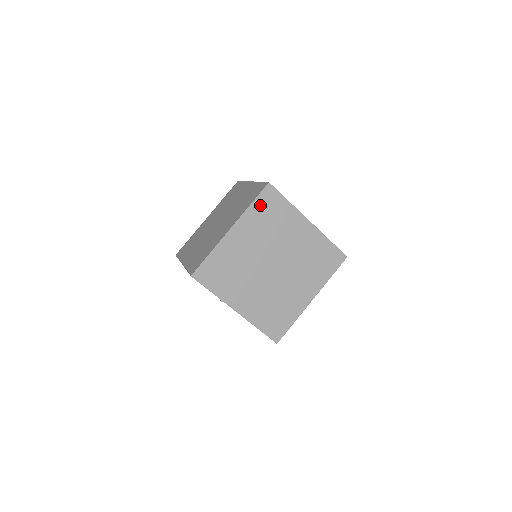
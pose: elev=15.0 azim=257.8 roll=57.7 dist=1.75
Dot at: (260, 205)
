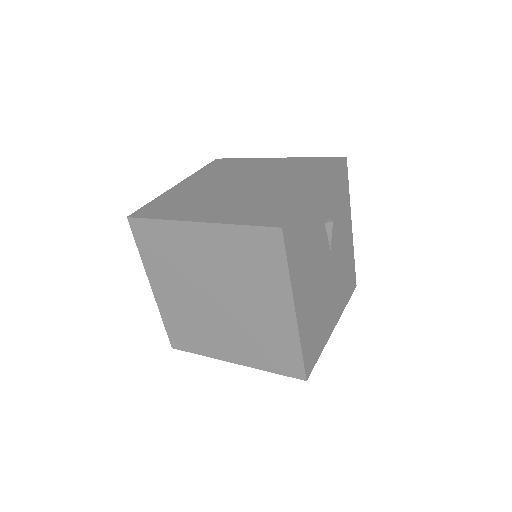
Dot at: occluded
